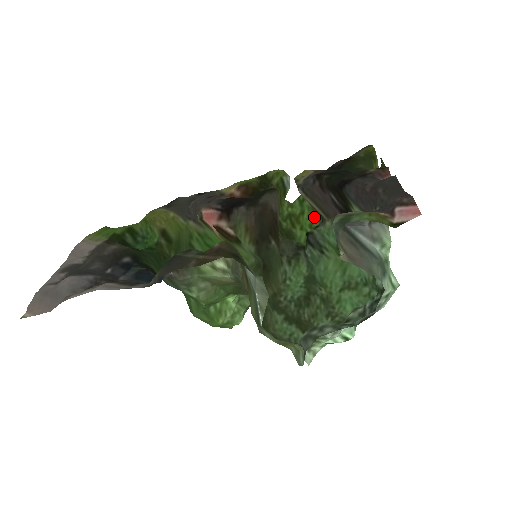
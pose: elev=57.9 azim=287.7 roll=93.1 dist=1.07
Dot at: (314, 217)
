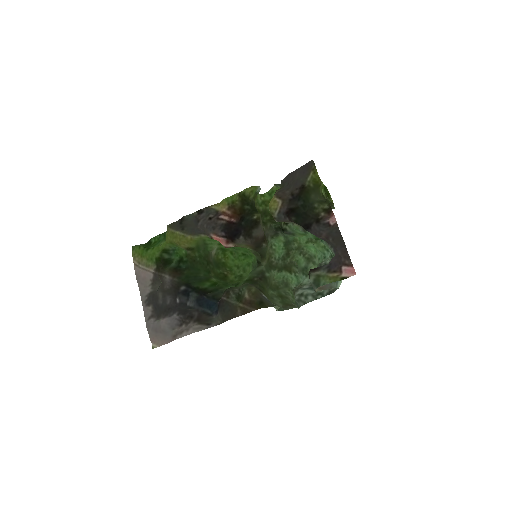
Dot at: occluded
